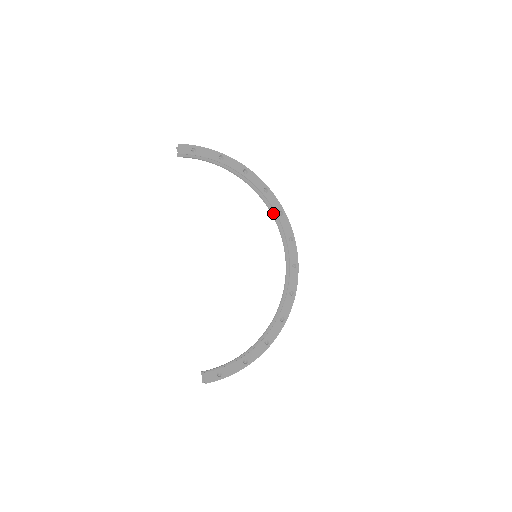
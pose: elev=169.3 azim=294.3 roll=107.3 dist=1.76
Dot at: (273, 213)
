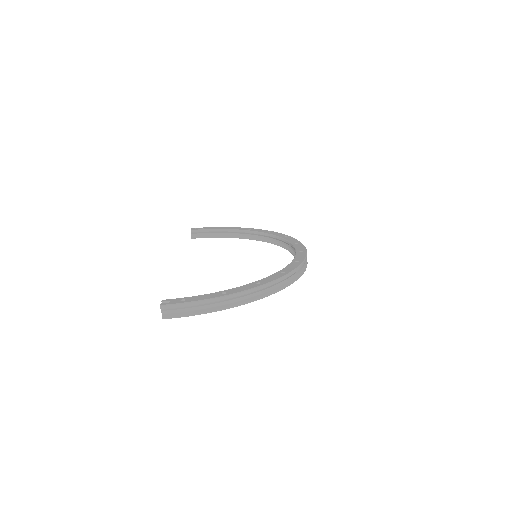
Dot at: occluded
